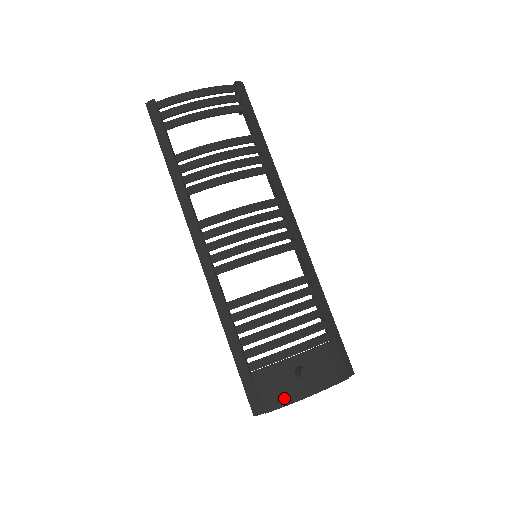
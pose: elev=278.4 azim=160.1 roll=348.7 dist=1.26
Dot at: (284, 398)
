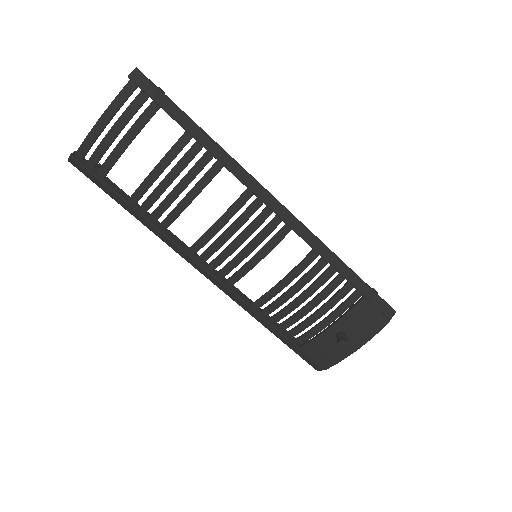
Dot at: (335, 358)
